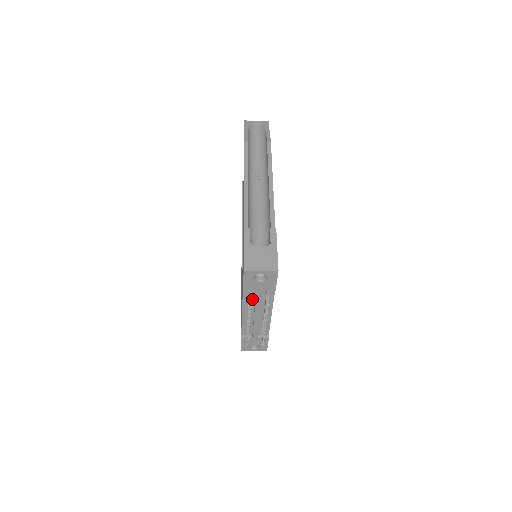
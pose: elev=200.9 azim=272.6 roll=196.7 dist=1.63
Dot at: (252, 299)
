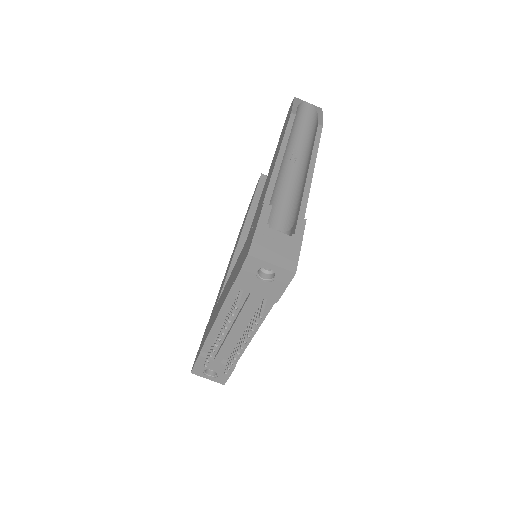
Dot at: occluded
